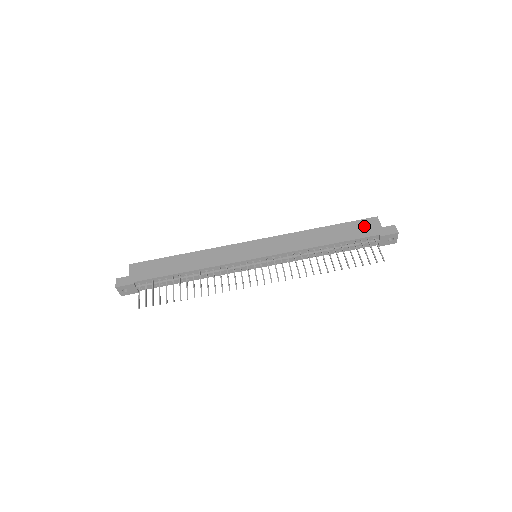
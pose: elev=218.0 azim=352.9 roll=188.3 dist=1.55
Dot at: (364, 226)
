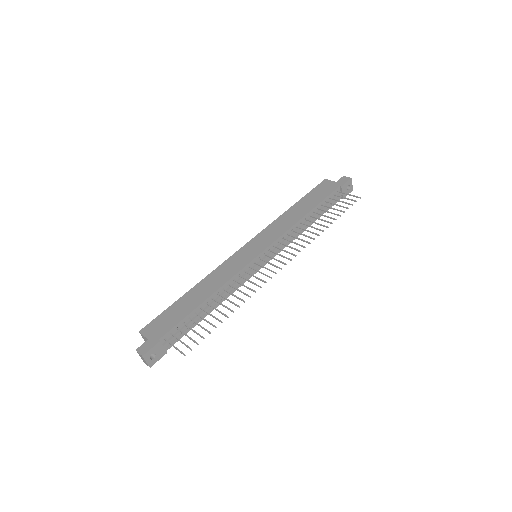
Dot at: (322, 188)
